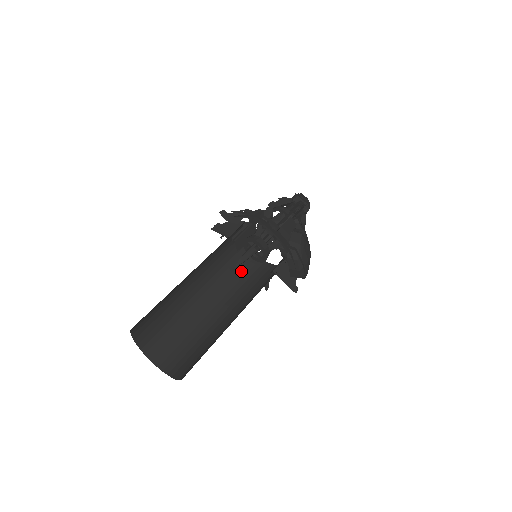
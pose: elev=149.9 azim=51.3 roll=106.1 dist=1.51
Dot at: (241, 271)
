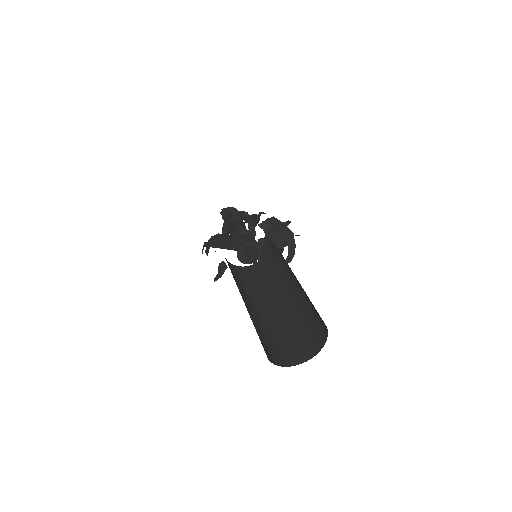
Dot at: (237, 277)
